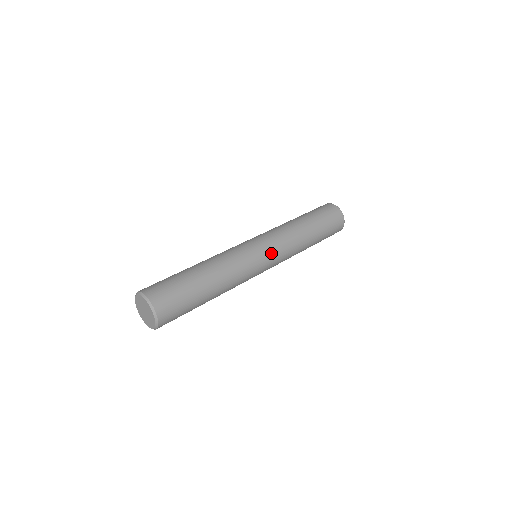
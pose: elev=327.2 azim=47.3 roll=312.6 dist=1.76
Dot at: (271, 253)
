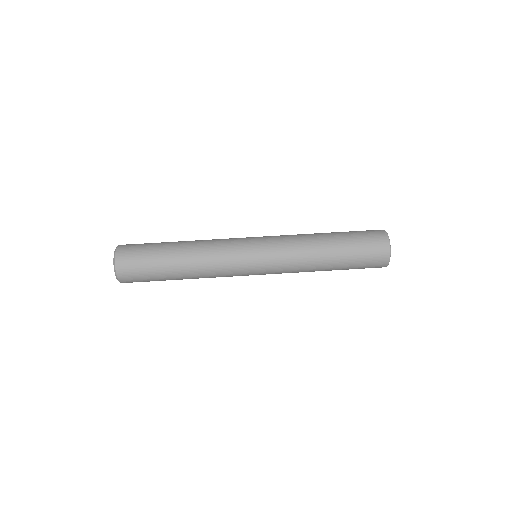
Dot at: (263, 255)
